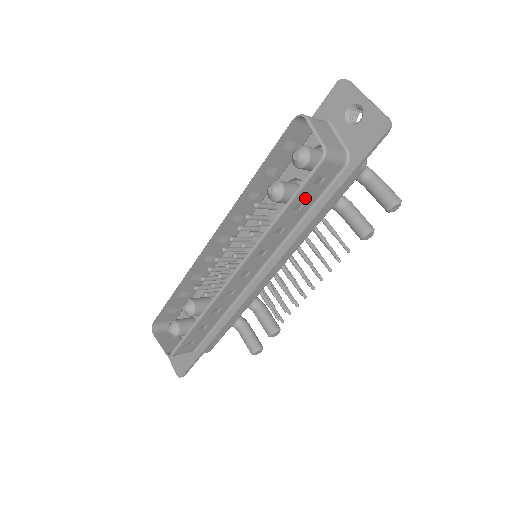
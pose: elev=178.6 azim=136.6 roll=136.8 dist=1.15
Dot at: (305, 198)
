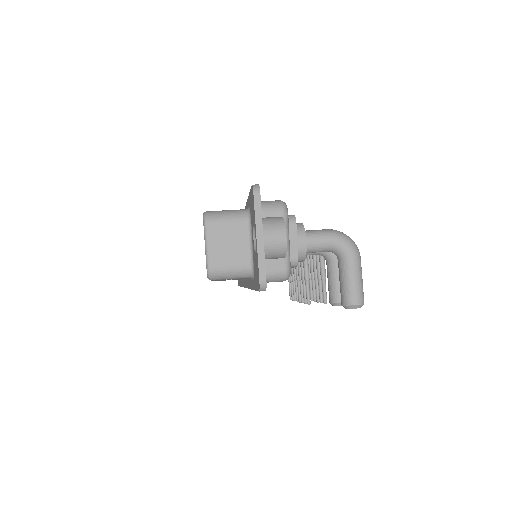
Dot at: (228, 279)
